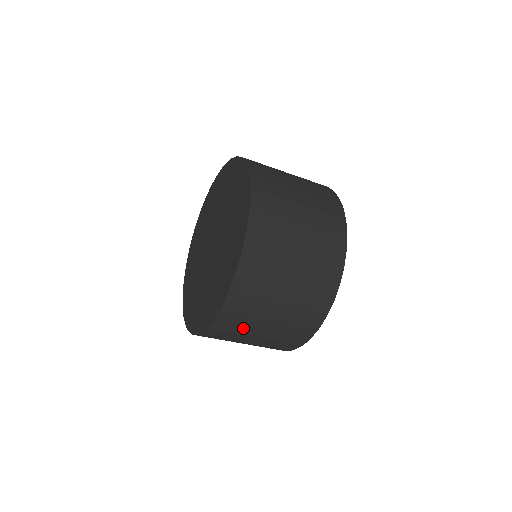
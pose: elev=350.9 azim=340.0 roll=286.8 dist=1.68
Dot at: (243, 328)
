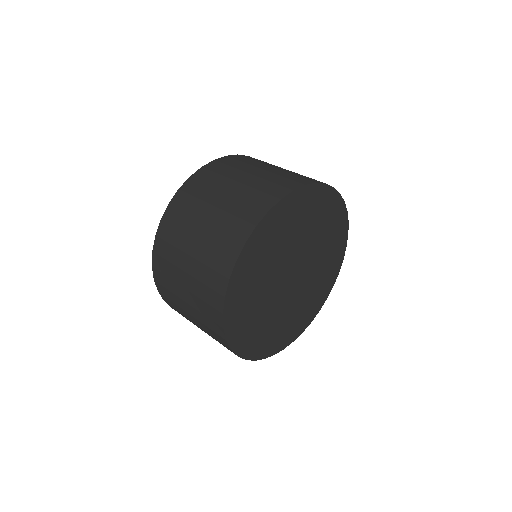
Dot at: (175, 252)
